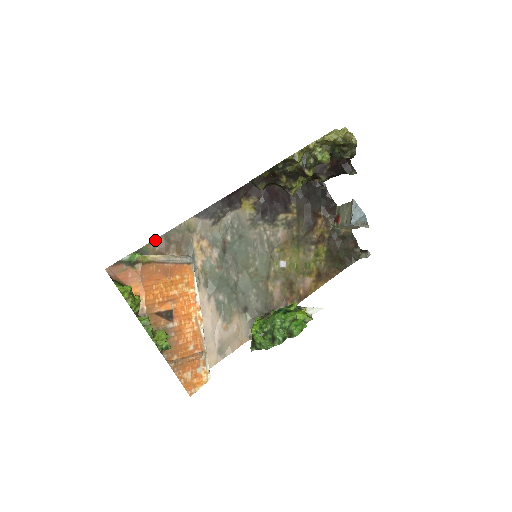
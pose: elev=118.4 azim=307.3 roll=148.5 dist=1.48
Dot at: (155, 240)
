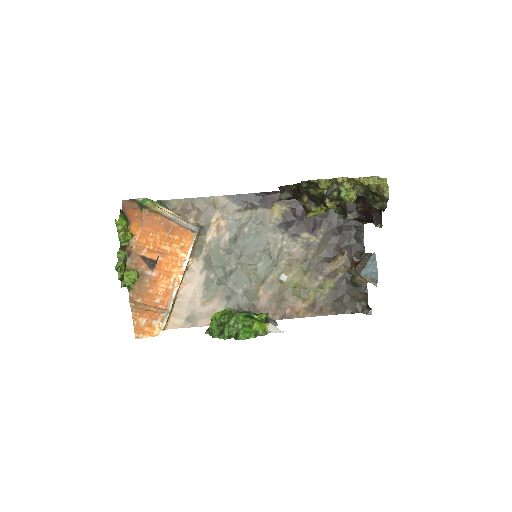
Dot at: (182, 199)
